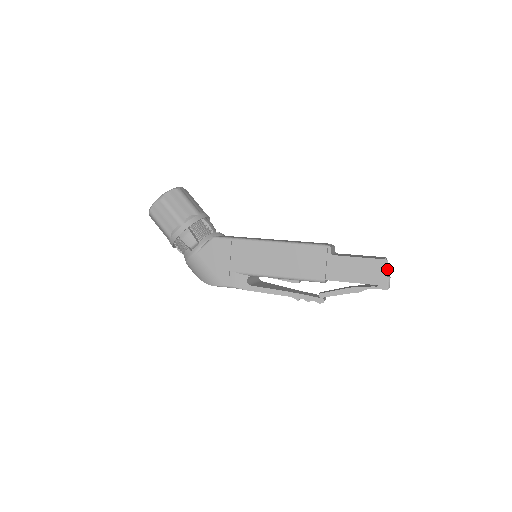
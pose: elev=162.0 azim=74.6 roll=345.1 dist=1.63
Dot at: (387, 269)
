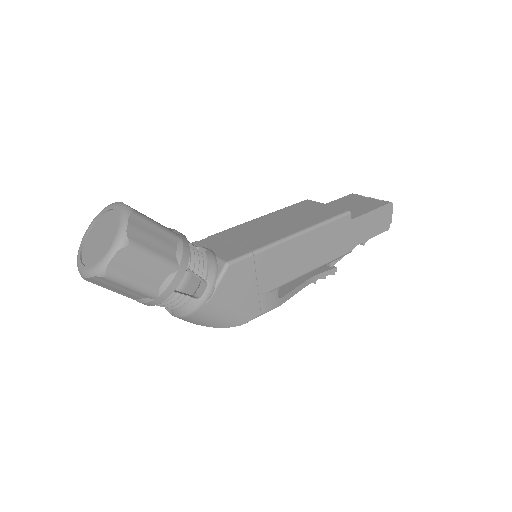
Dot at: (392, 211)
